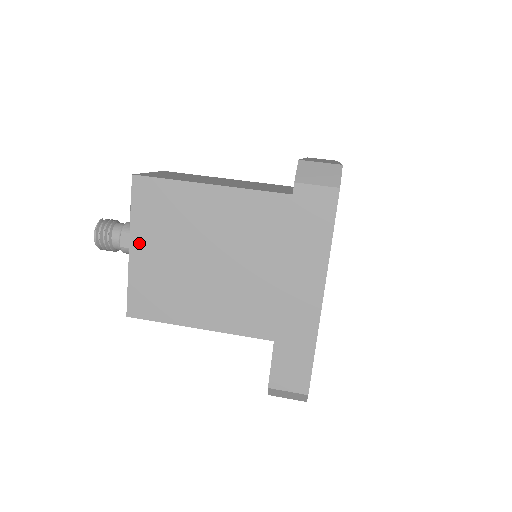
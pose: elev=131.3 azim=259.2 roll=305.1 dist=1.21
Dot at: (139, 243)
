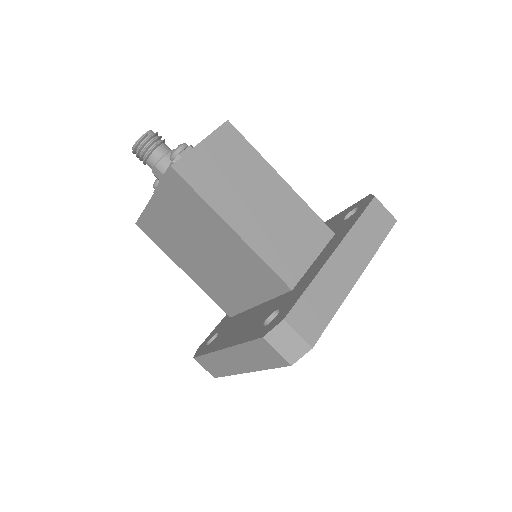
Dot at: (159, 203)
